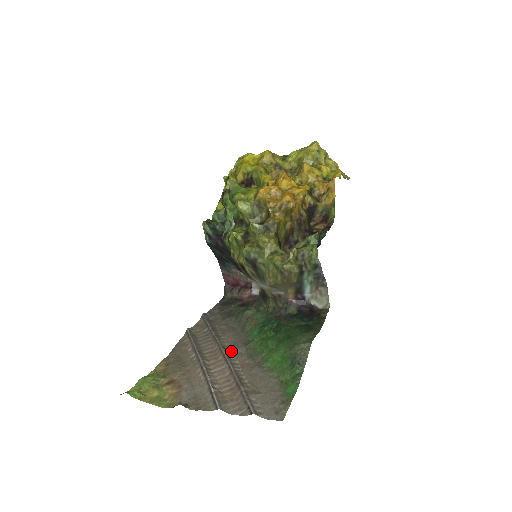
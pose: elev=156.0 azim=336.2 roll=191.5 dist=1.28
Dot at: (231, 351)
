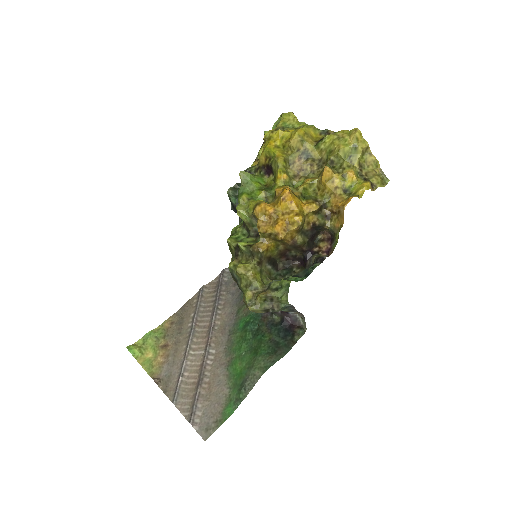
Dot at: (217, 335)
